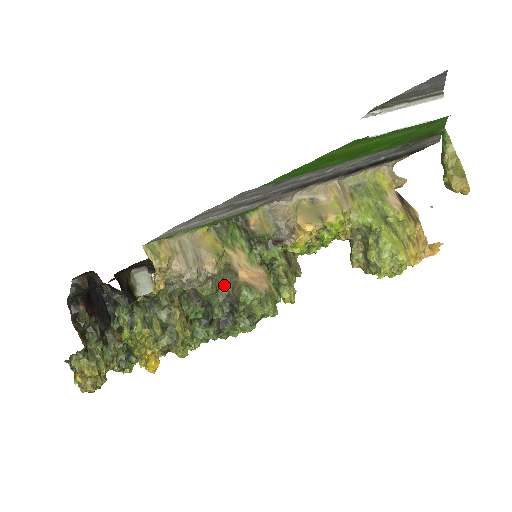
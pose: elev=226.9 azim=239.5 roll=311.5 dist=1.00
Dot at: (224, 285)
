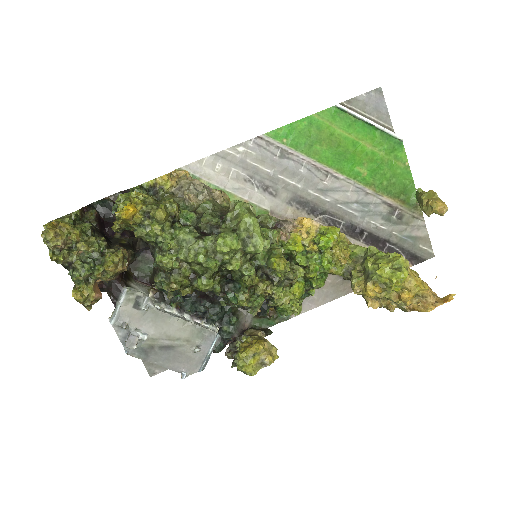
Dot at: (221, 211)
